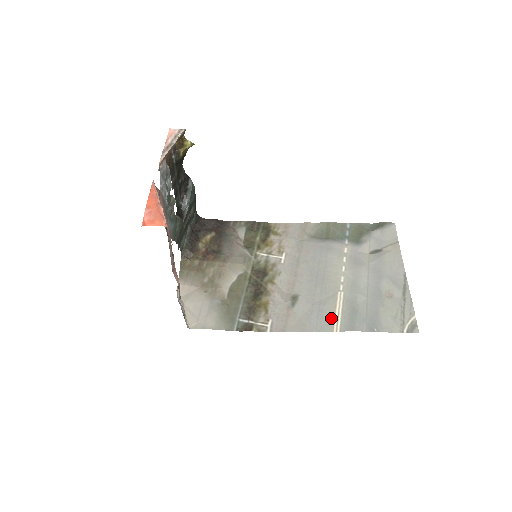
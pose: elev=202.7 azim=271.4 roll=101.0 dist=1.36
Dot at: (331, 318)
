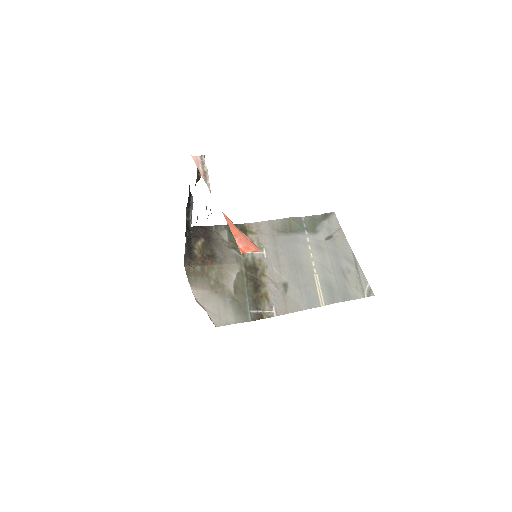
Dot at: (316, 296)
